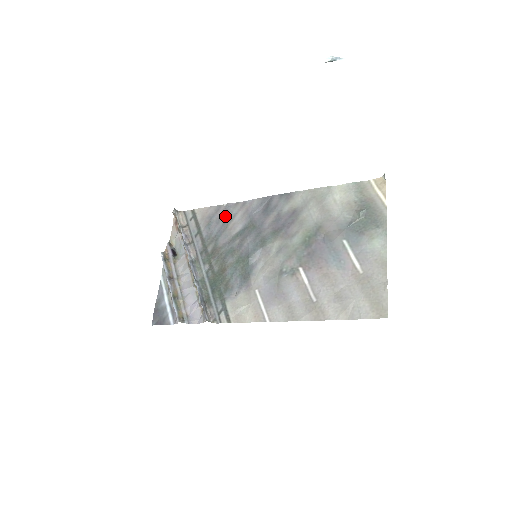
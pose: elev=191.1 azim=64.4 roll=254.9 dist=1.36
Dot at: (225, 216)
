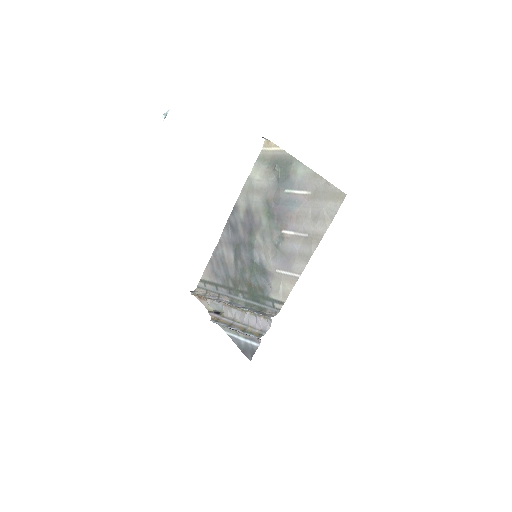
Dot at: (219, 260)
